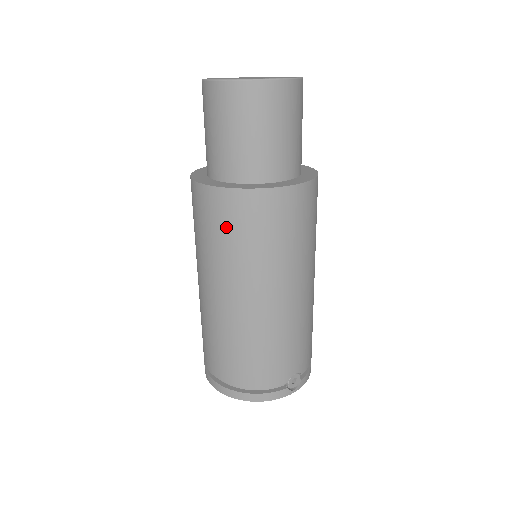
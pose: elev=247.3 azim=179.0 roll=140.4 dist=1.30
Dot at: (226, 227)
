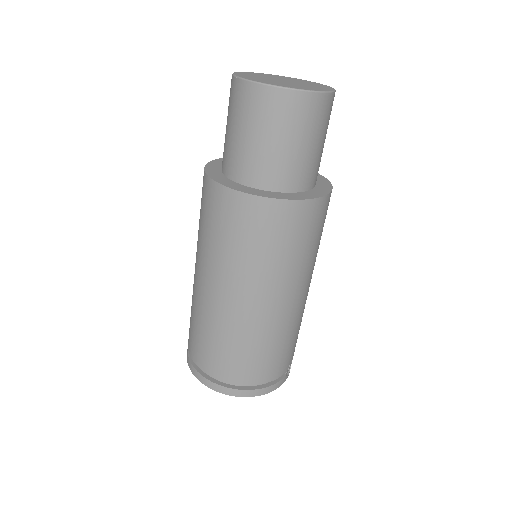
Dot at: (270, 237)
